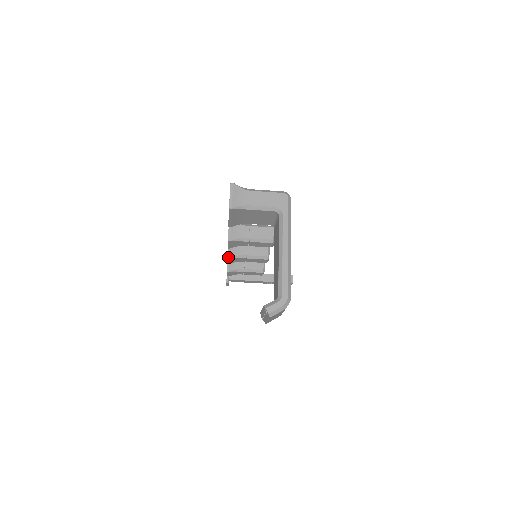
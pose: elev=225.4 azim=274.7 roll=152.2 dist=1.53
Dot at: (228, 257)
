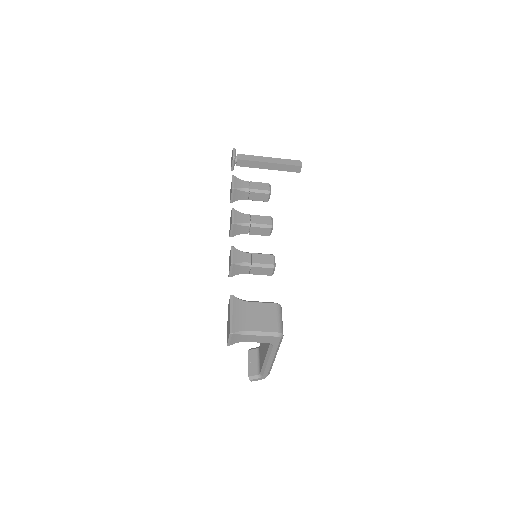
Dot at: occluded
